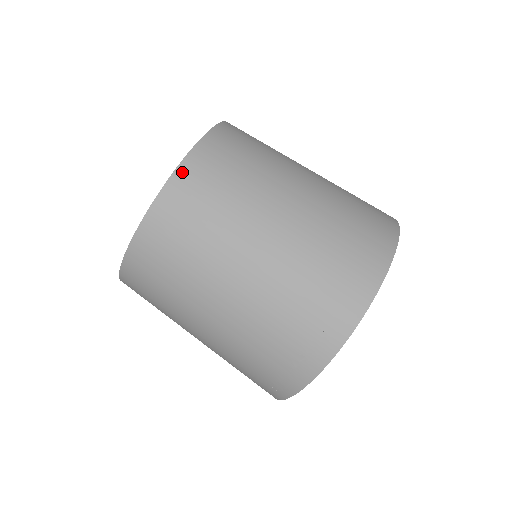
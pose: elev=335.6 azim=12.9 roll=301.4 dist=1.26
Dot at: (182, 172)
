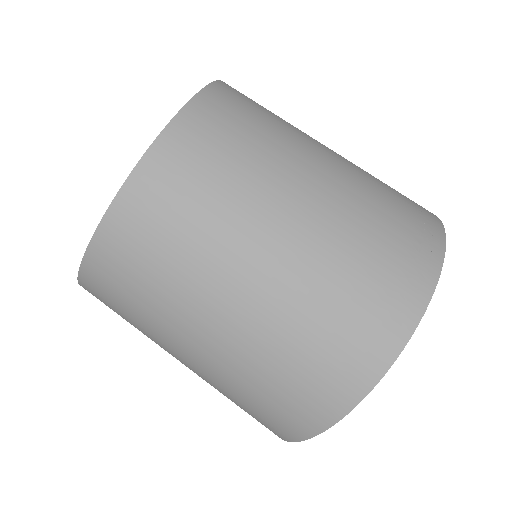
Dot at: occluded
